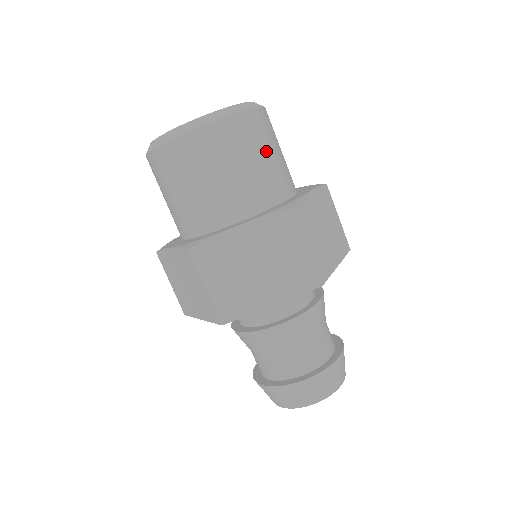
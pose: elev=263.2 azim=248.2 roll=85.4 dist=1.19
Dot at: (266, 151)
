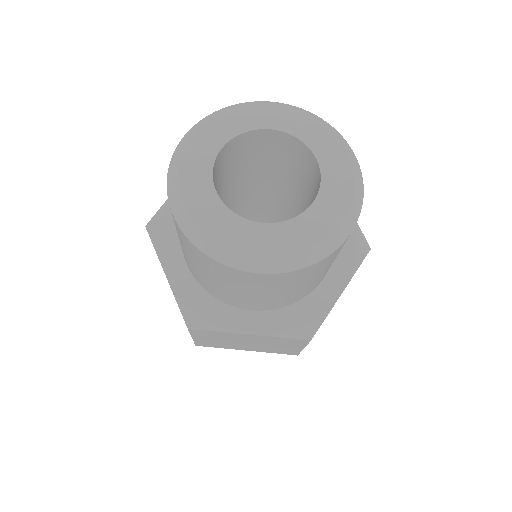
Dot at: (324, 270)
